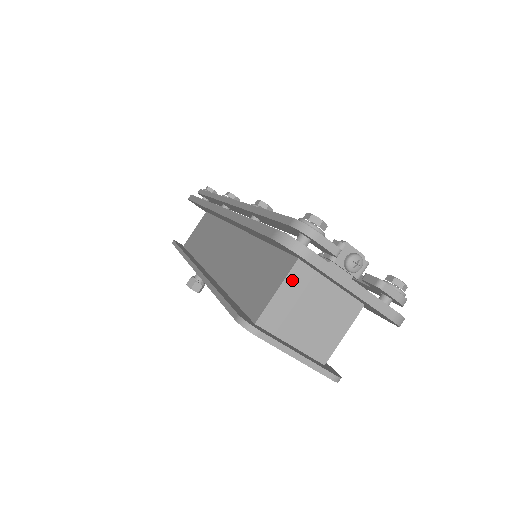
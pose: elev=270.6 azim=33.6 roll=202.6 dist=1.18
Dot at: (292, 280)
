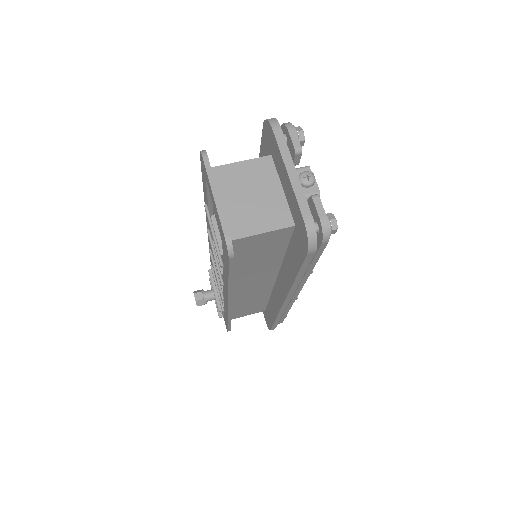
Dot at: (256, 164)
